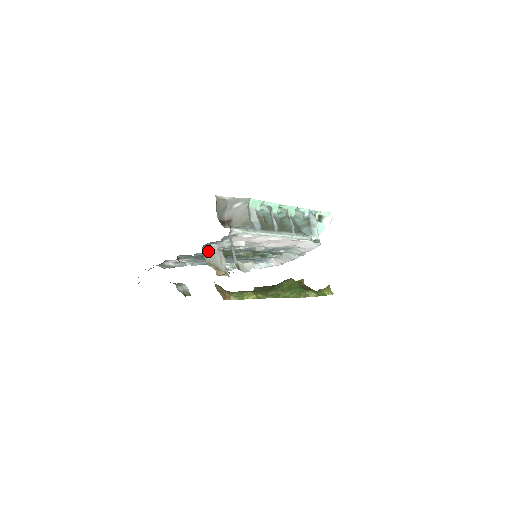
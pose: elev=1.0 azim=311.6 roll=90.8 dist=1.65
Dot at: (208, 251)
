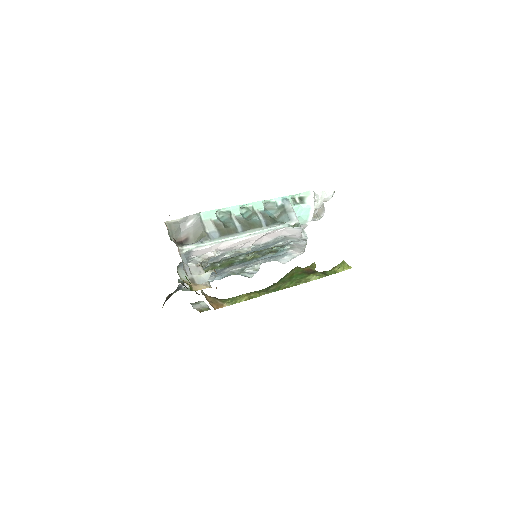
Dot at: (184, 271)
